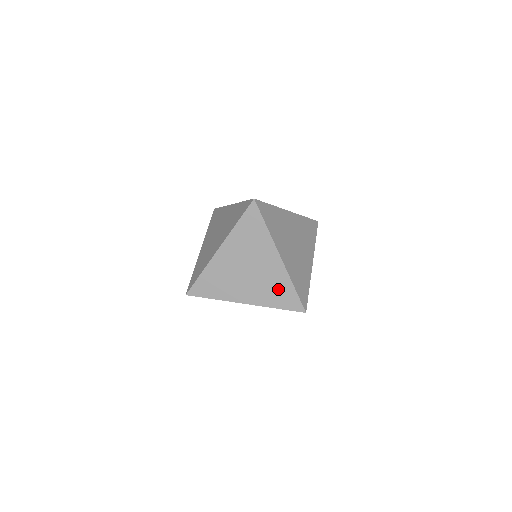
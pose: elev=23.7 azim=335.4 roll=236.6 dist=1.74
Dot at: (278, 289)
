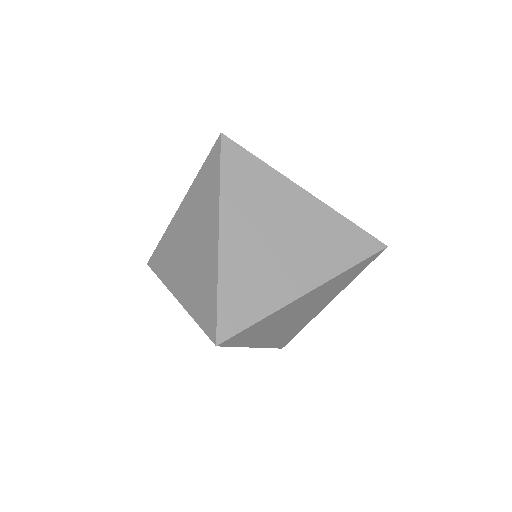
Dot at: (334, 238)
